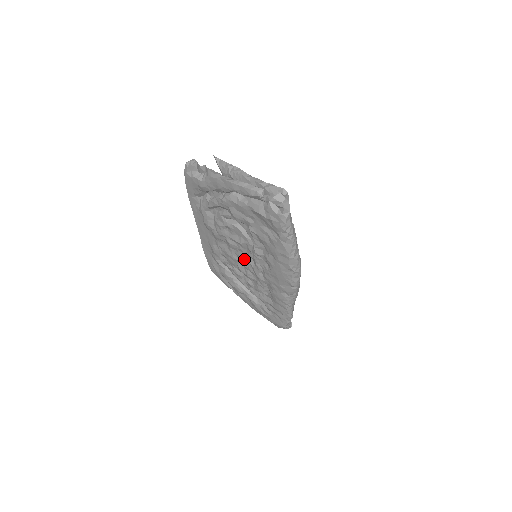
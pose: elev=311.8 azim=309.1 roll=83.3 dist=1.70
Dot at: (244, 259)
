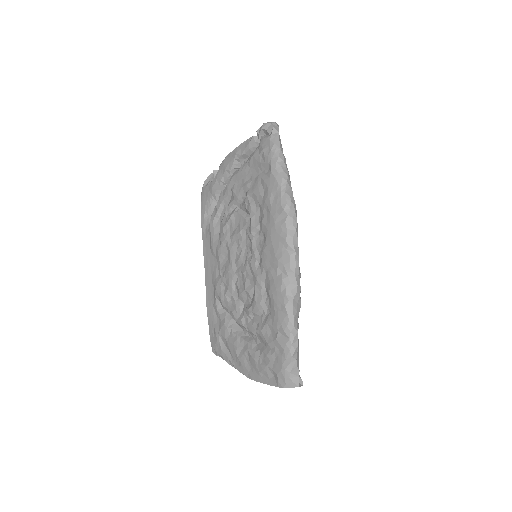
Dot at: (243, 262)
